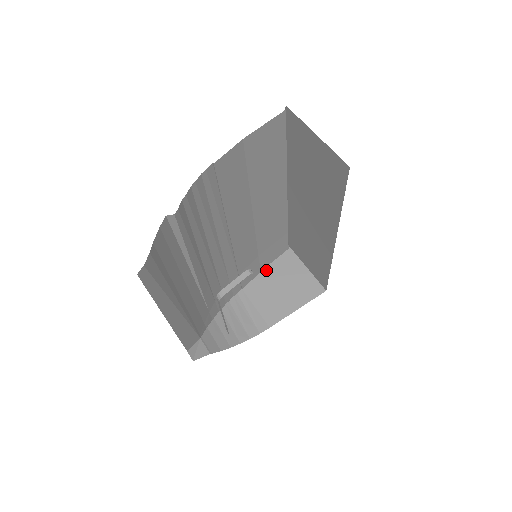
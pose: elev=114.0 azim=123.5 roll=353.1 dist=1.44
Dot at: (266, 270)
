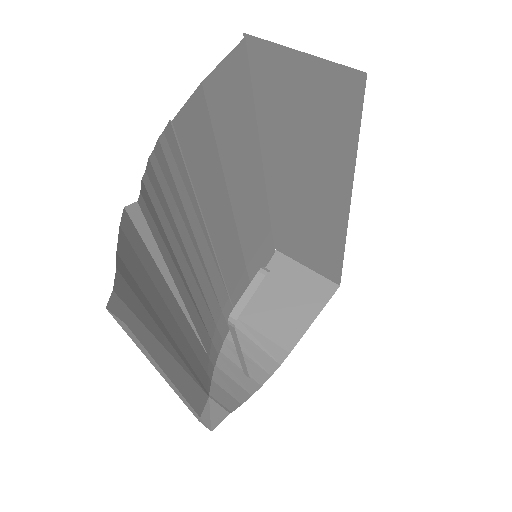
Dot at: occluded
